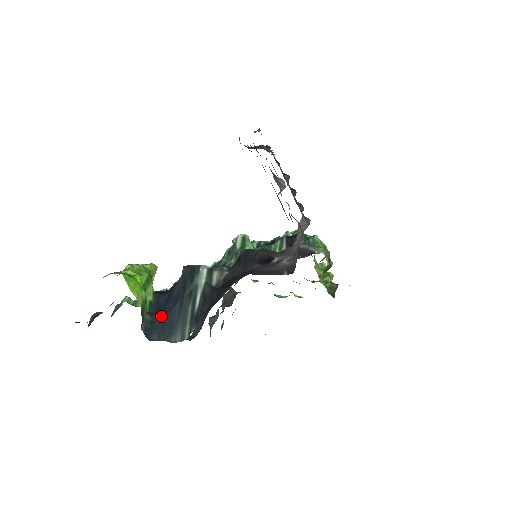
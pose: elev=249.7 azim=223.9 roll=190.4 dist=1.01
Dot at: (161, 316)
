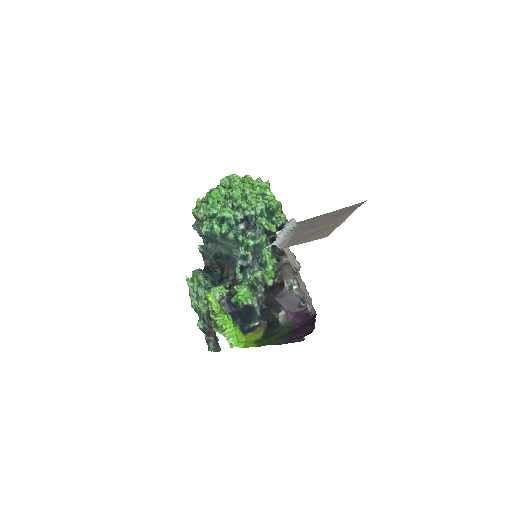
Dot at: (241, 321)
